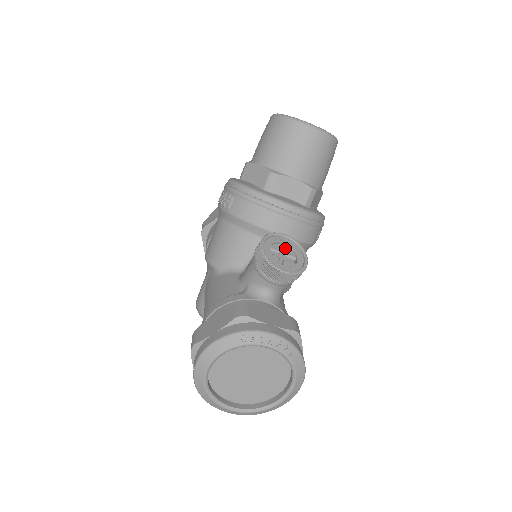
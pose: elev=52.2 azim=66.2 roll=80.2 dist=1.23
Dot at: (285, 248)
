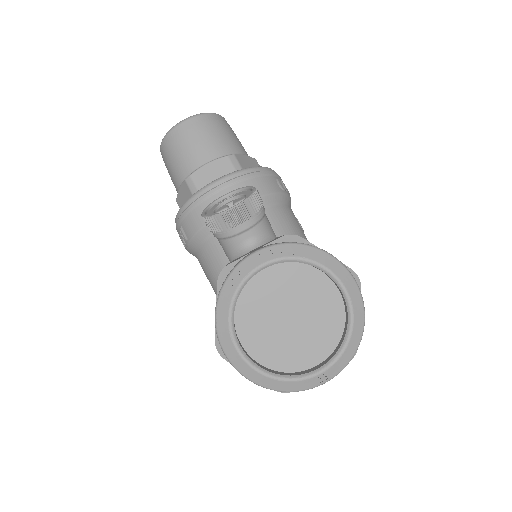
Dot at: (232, 202)
